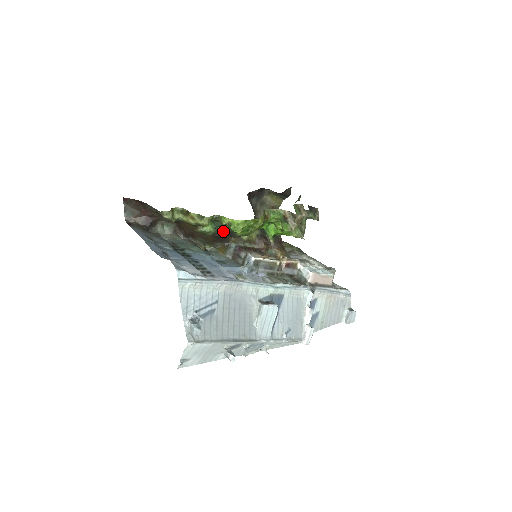
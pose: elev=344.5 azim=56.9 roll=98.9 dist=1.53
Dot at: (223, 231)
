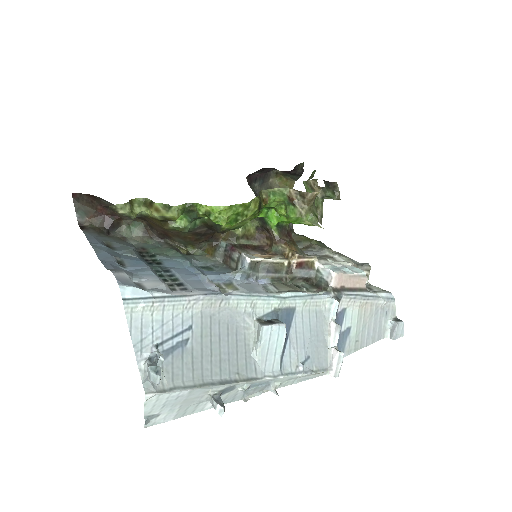
Dot at: (204, 225)
